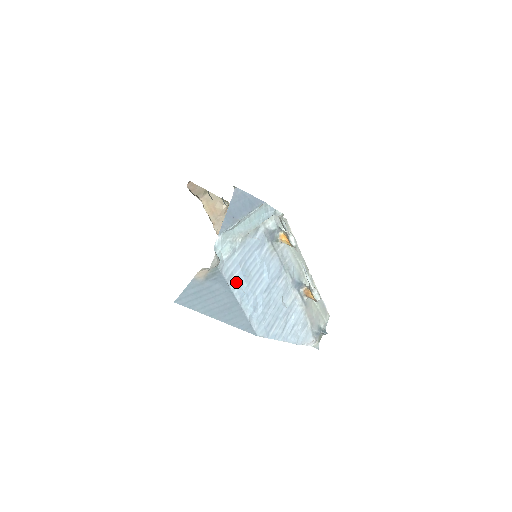
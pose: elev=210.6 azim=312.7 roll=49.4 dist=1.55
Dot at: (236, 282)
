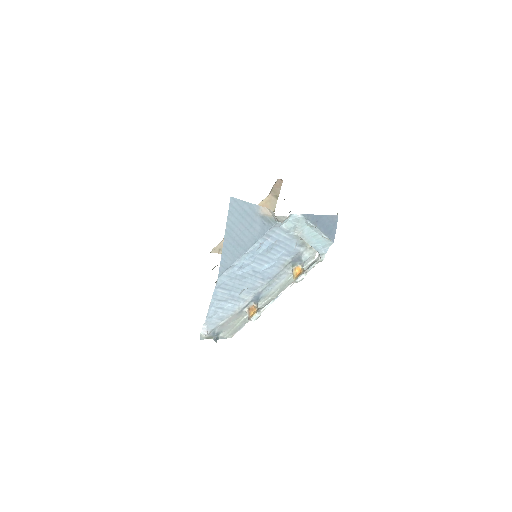
Dot at: (263, 242)
